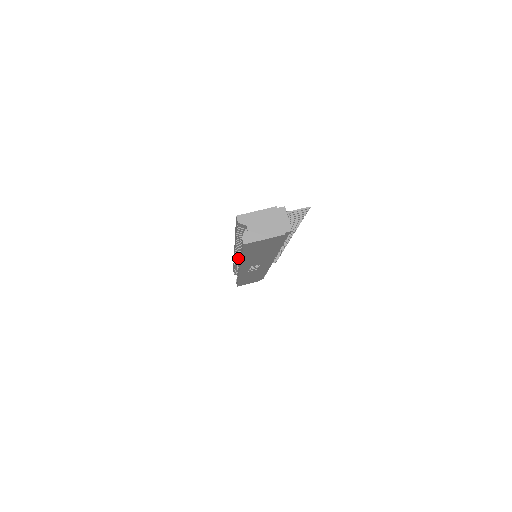
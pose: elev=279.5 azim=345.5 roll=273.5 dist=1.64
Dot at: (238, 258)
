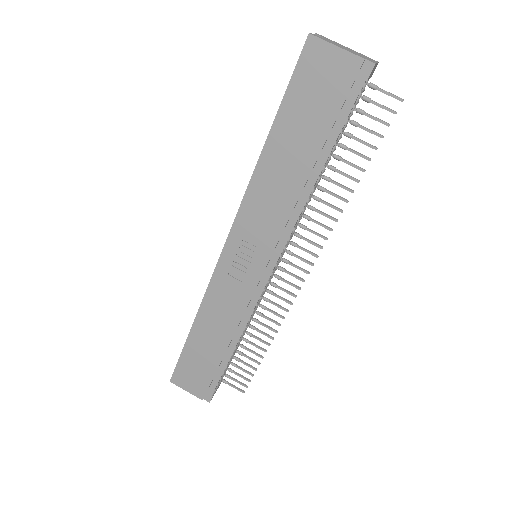
Dot at: occluded
